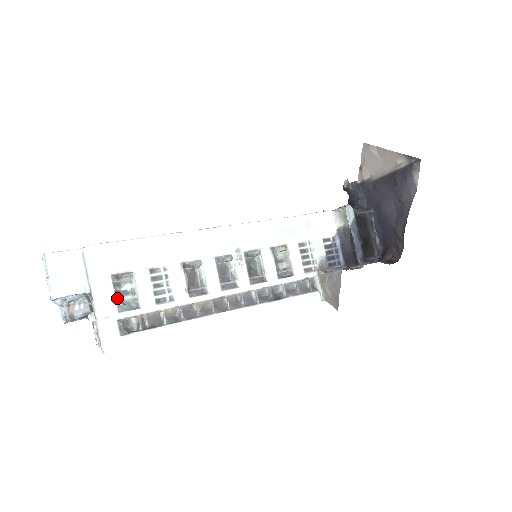
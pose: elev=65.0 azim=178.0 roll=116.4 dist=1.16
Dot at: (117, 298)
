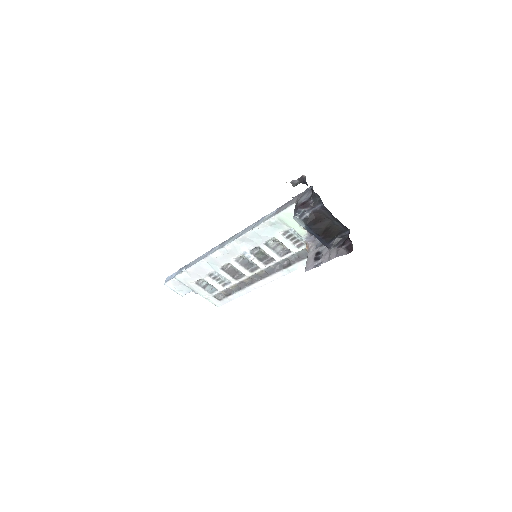
Dot at: (206, 289)
